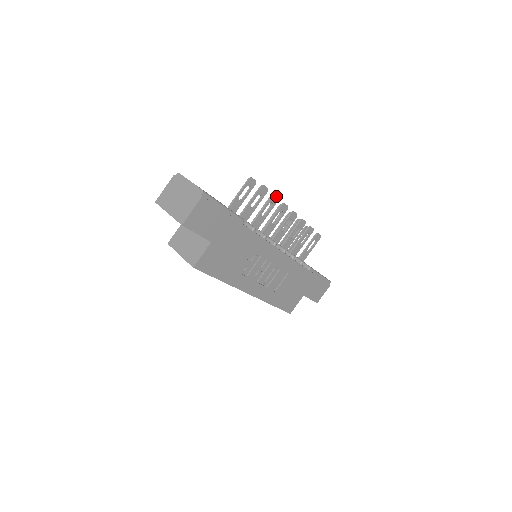
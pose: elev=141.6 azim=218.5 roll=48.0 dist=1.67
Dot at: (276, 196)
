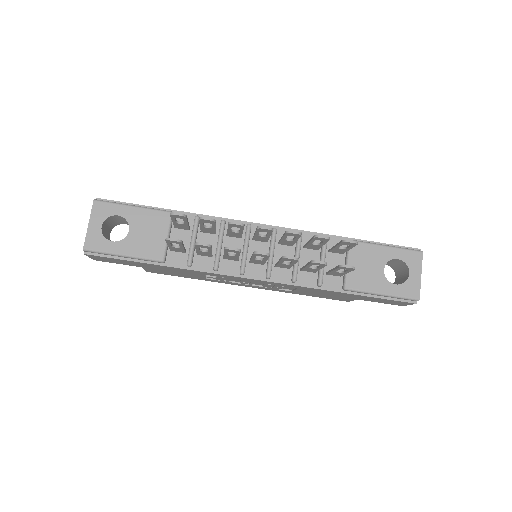
Dot at: (202, 245)
